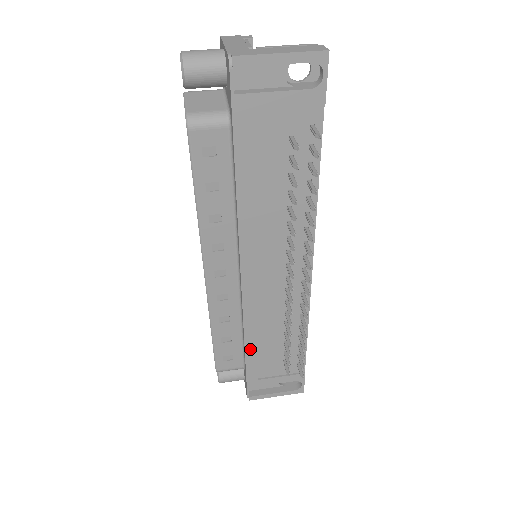
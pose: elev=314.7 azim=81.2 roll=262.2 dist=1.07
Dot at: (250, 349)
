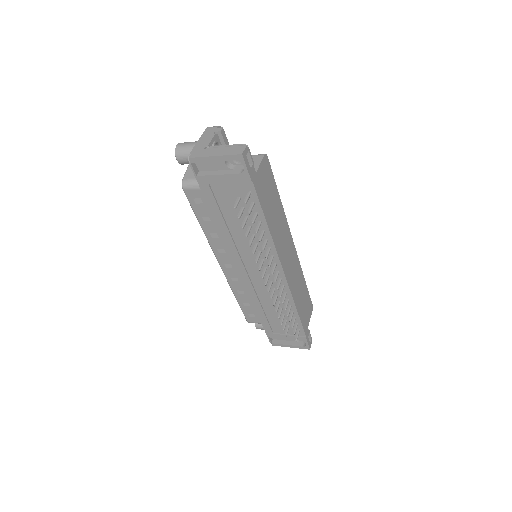
Dot at: (260, 314)
